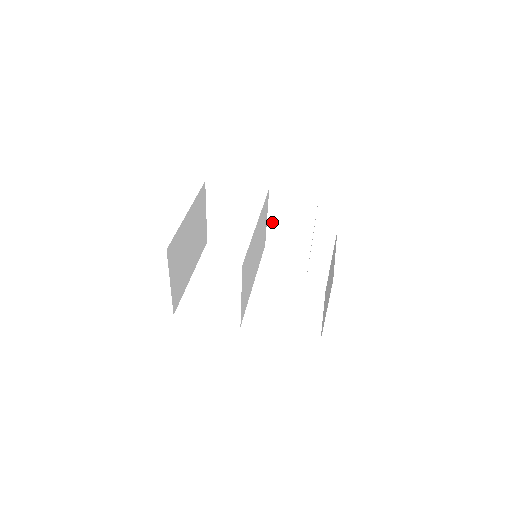
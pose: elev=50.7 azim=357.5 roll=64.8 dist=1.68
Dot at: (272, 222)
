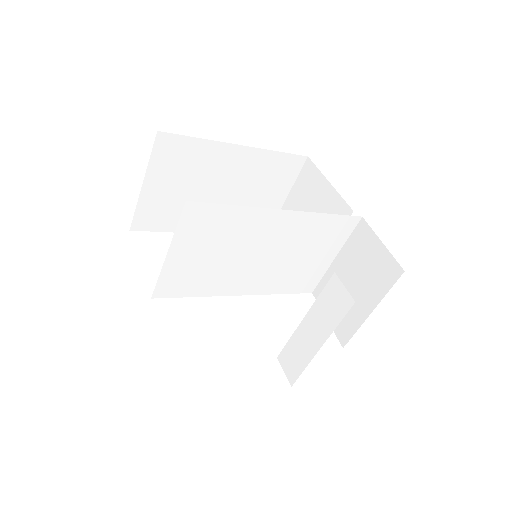
Dot at: (336, 267)
